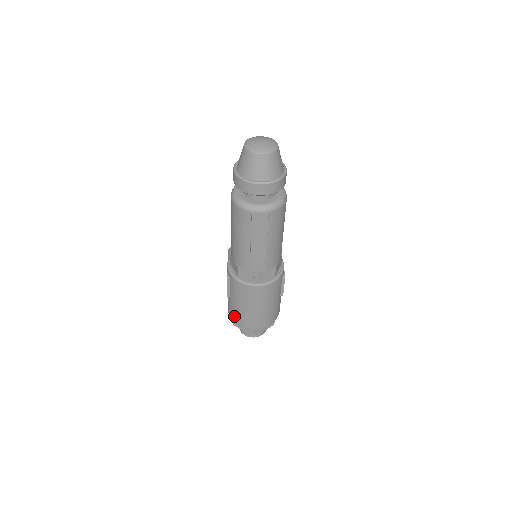
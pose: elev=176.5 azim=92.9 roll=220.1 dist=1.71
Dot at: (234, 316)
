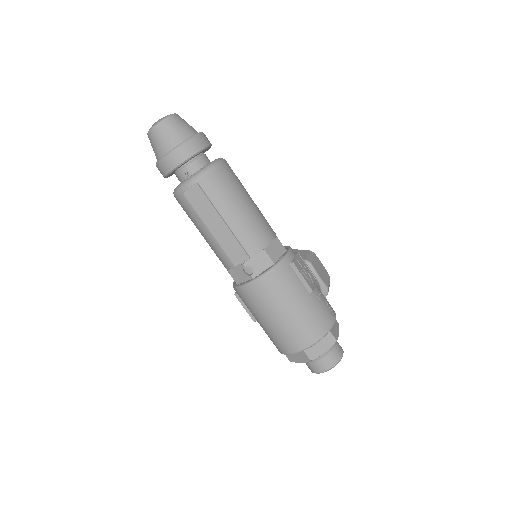
Dot at: (275, 344)
